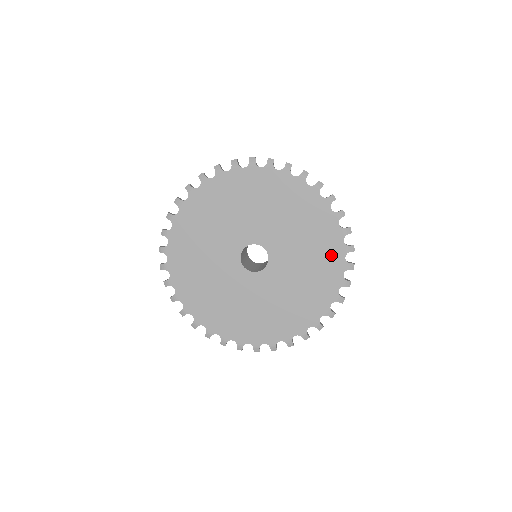
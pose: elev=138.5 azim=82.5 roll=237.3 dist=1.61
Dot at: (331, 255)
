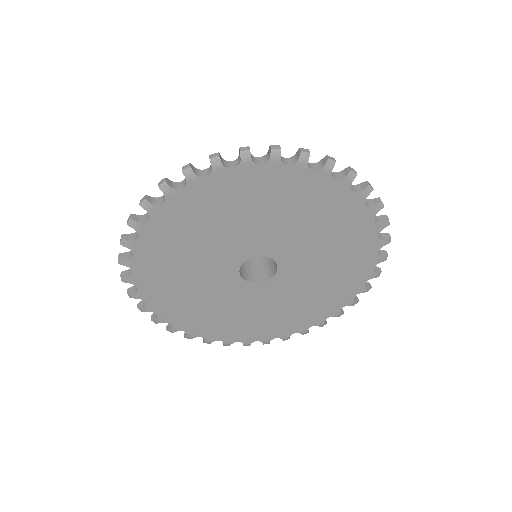
Dot at: (359, 239)
